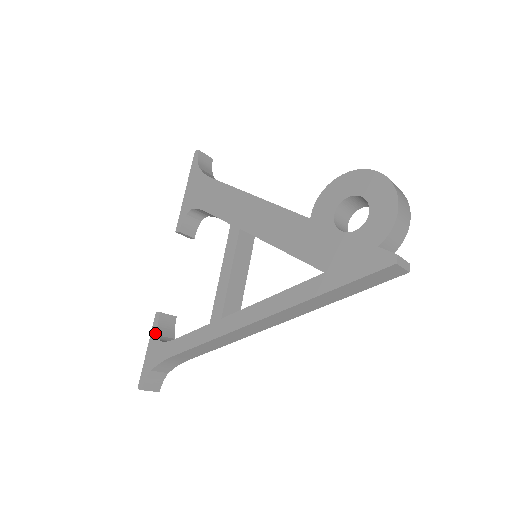
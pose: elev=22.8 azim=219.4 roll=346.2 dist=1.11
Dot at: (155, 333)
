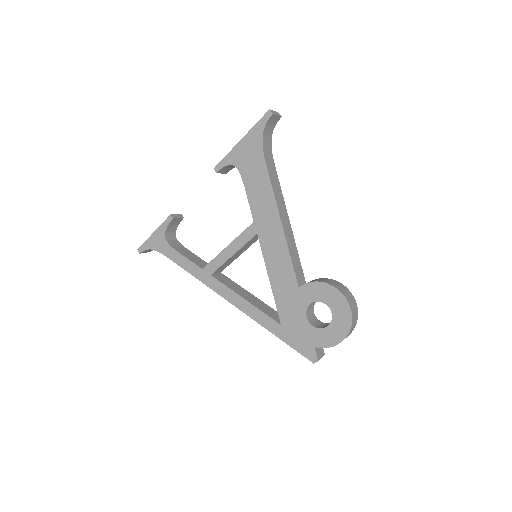
Dot at: (164, 229)
